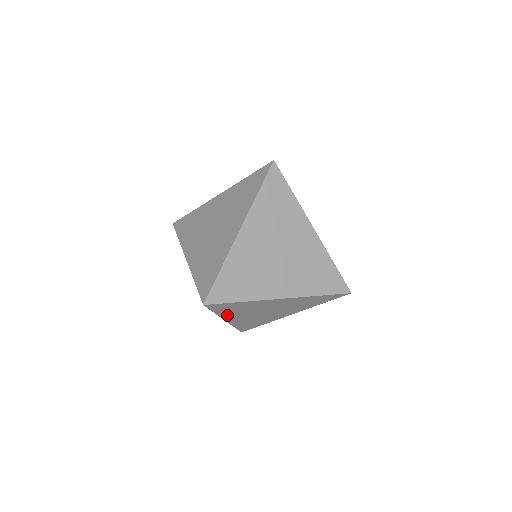
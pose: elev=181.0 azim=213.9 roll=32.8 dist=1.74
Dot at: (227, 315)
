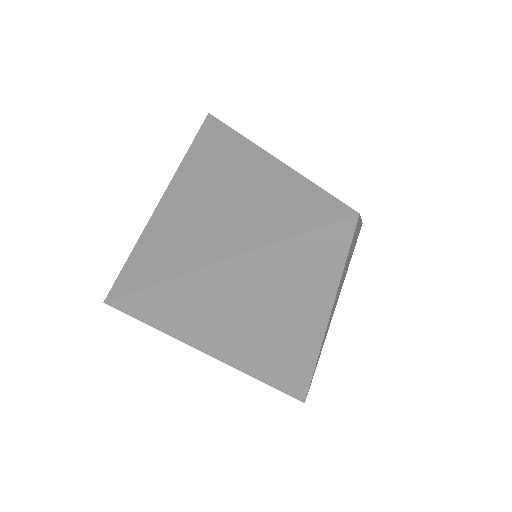
Dot at: occluded
